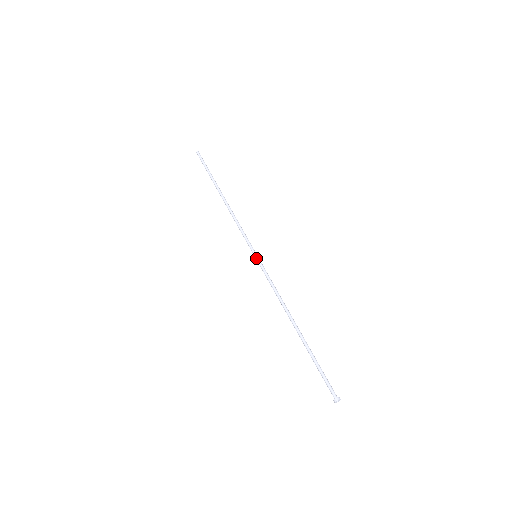
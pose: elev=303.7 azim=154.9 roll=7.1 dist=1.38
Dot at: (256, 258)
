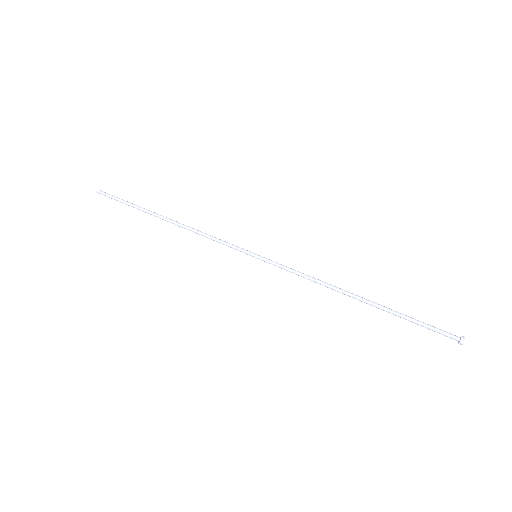
Dot at: occluded
